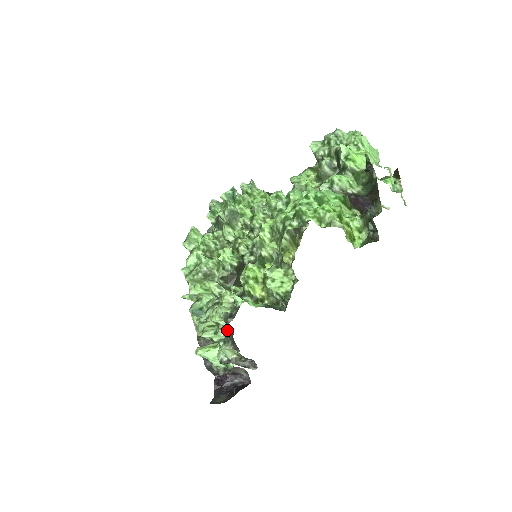
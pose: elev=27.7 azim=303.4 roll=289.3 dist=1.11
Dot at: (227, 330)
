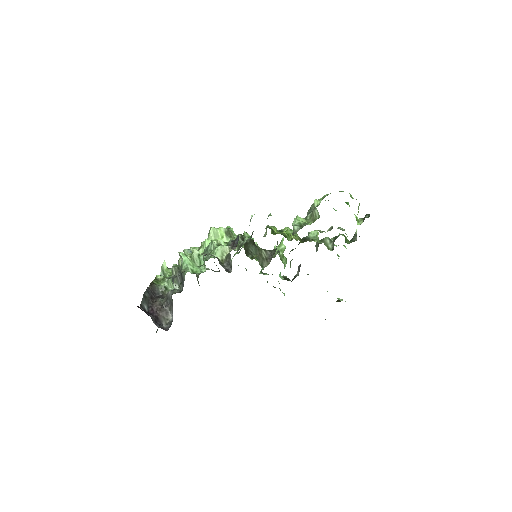
Dot at: occluded
